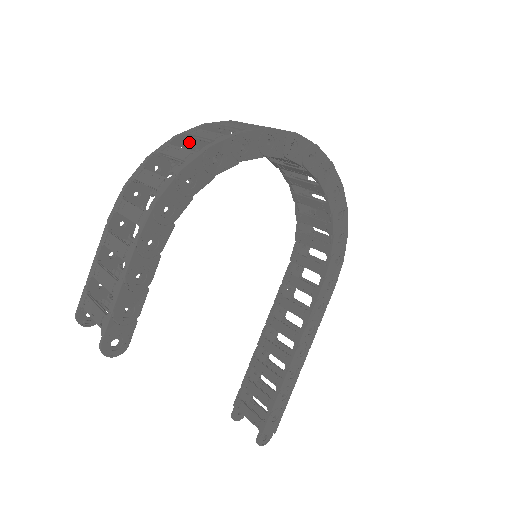
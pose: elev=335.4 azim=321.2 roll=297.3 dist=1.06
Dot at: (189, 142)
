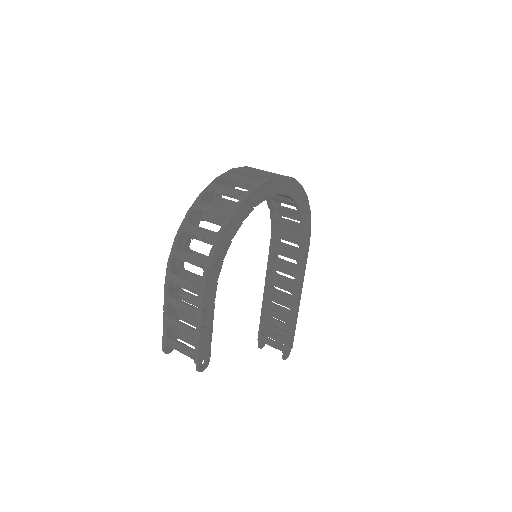
Dot at: (197, 212)
